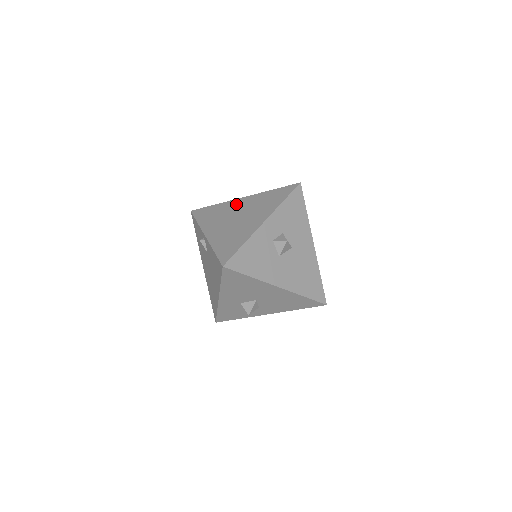
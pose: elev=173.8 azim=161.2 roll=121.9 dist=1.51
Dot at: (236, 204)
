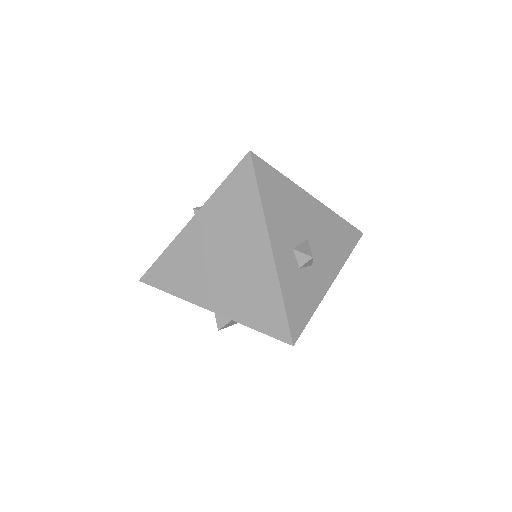
Dot at: (254, 242)
